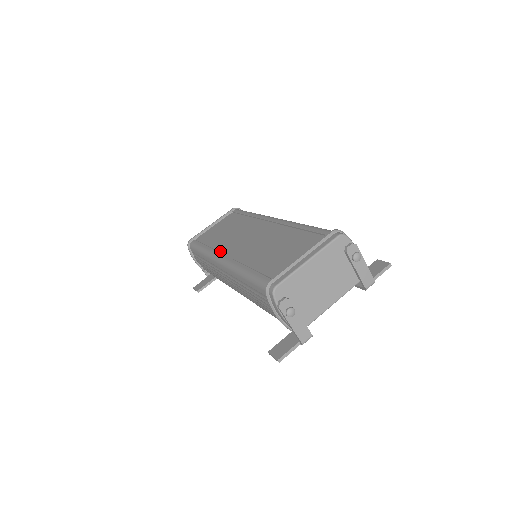
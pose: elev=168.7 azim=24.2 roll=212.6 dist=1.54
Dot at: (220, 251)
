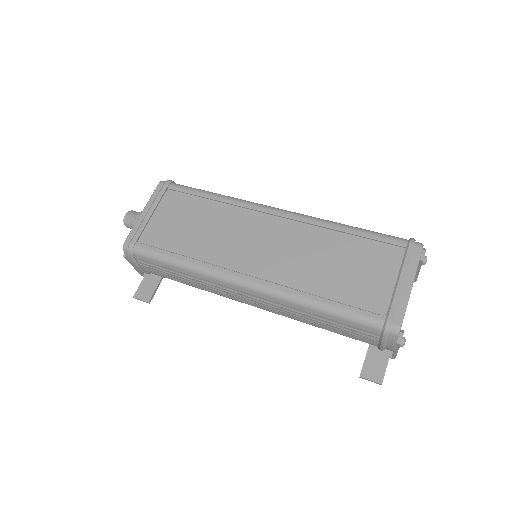
Dot at: (229, 268)
